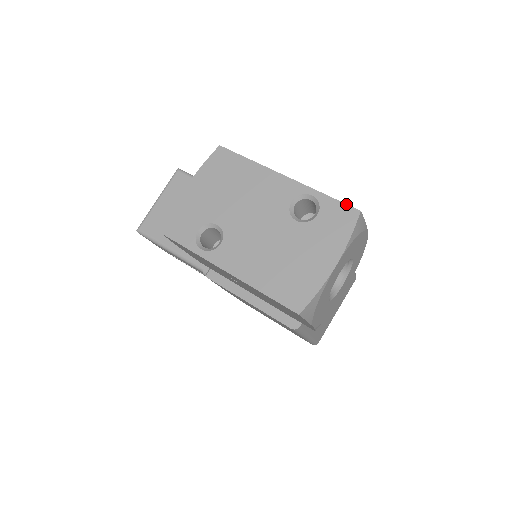
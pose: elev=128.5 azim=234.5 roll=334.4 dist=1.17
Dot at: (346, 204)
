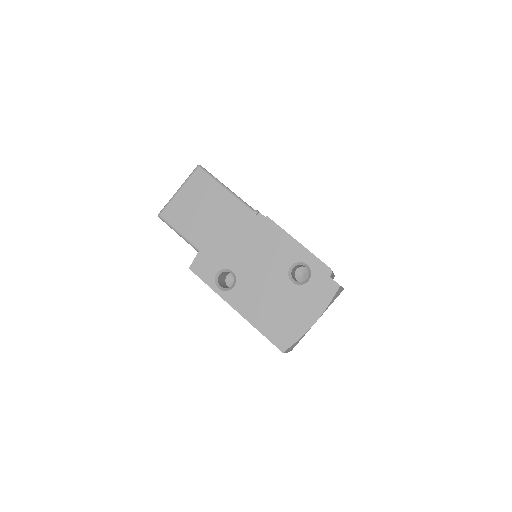
Dot at: (331, 278)
